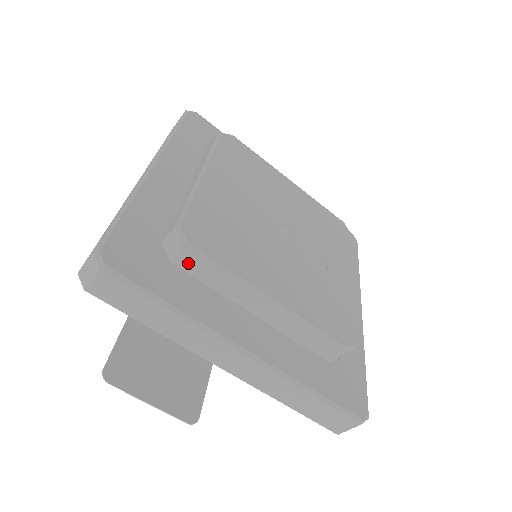
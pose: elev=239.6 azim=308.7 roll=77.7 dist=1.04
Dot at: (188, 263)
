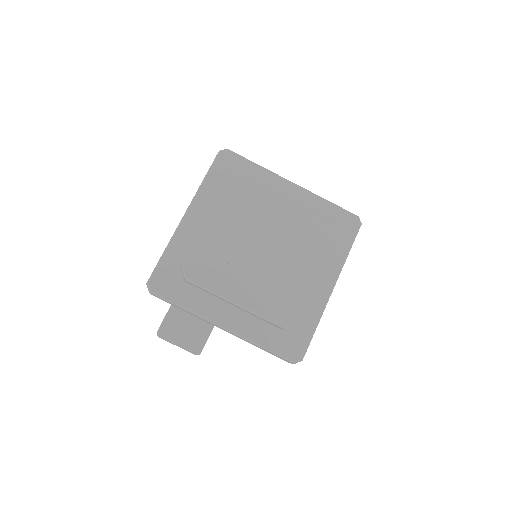
Dot at: (191, 284)
